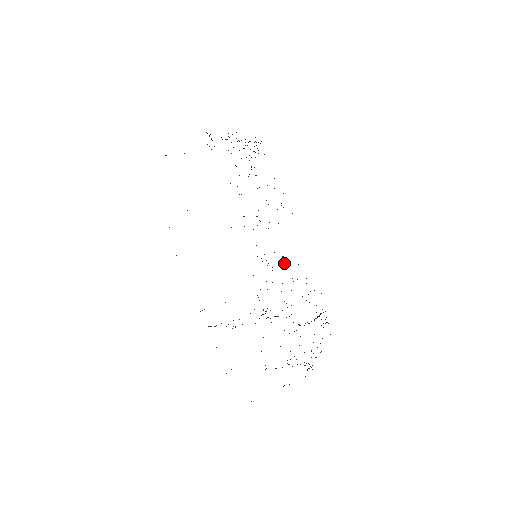
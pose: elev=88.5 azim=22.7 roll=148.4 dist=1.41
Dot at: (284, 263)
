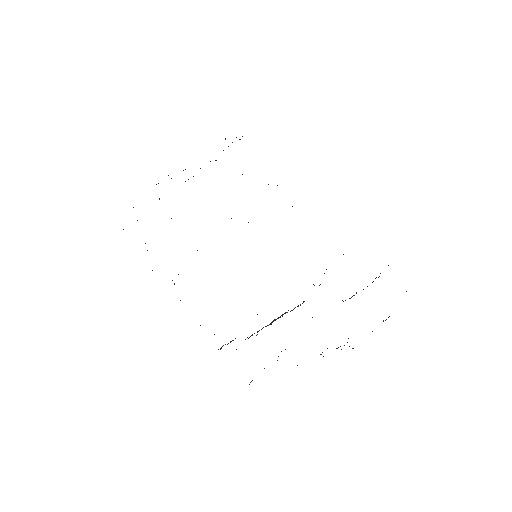
Dot at: occluded
